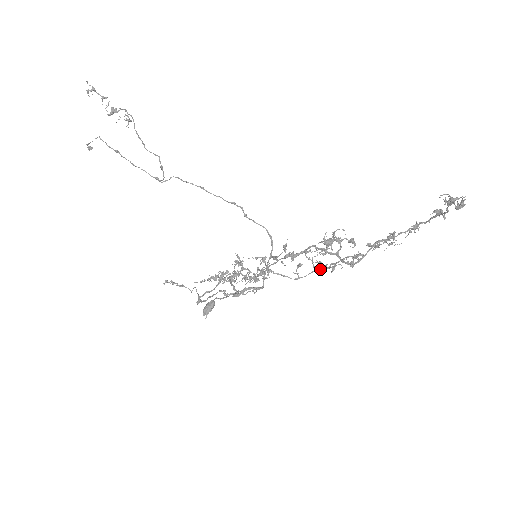
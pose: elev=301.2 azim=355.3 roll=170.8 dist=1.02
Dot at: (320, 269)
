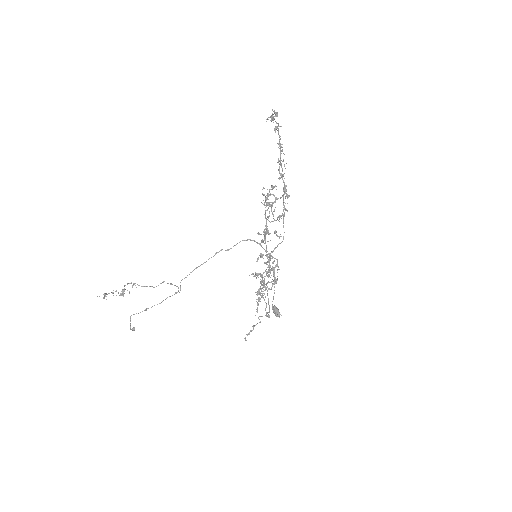
Dot at: occluded
